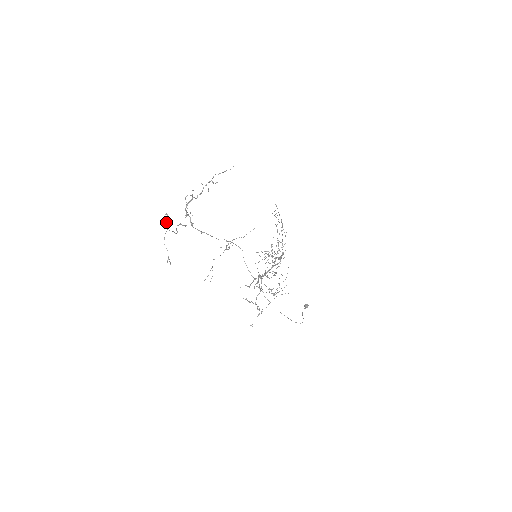
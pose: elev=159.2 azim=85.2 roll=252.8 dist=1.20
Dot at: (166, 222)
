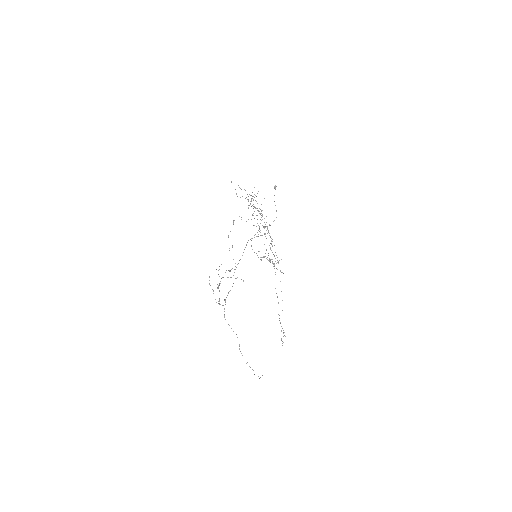
Dot at: occluded
